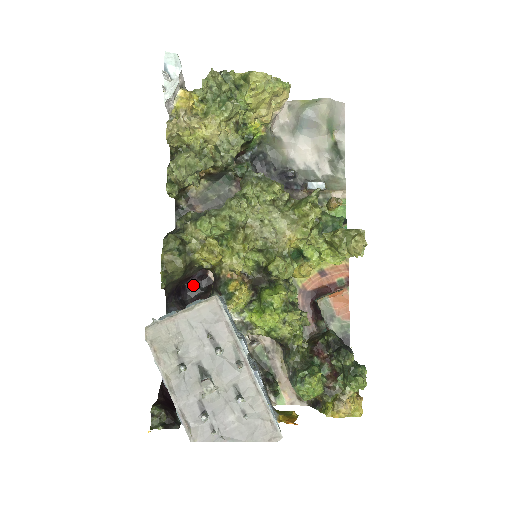
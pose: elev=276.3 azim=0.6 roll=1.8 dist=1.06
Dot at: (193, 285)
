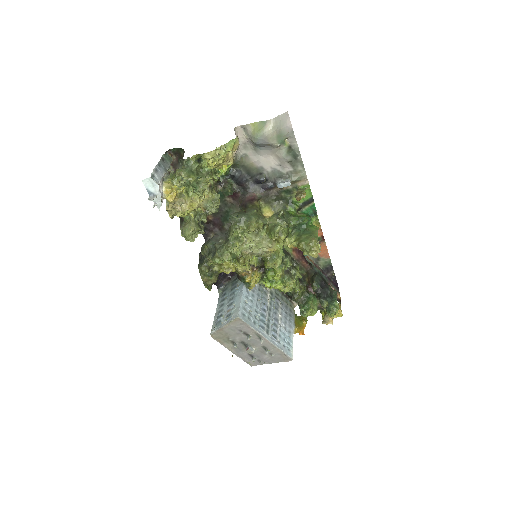
Dot at: occluded
